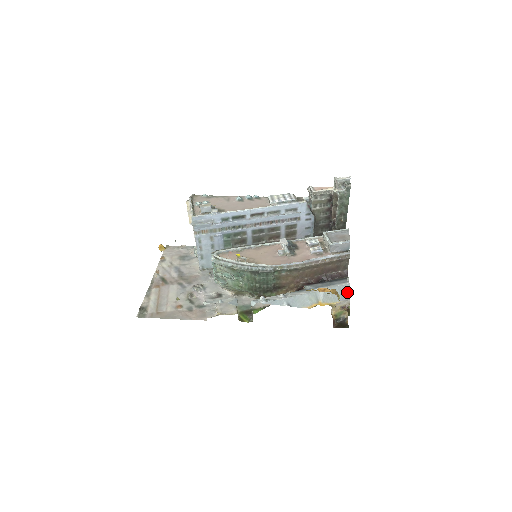
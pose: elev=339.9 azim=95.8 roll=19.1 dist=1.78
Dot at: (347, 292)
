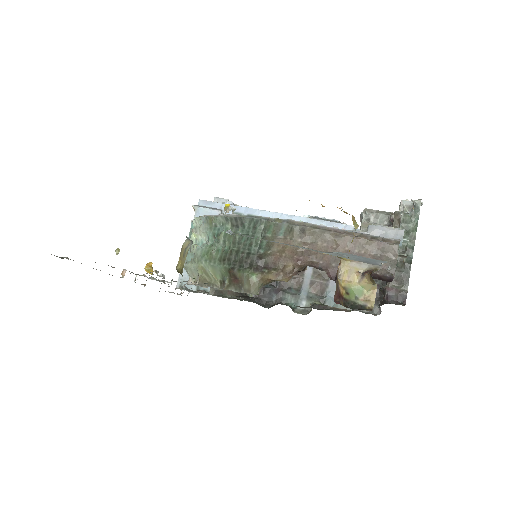
Dot at: (379, 262)
